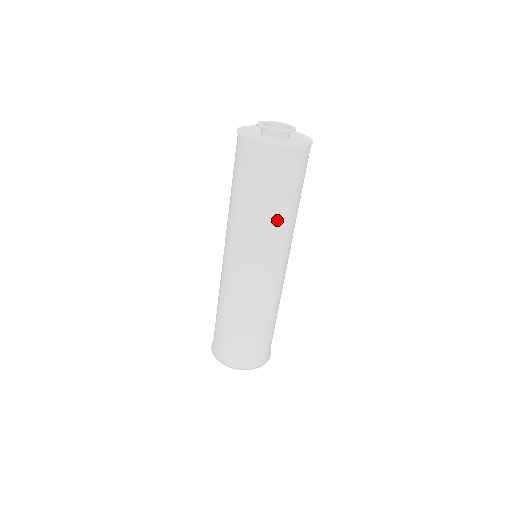
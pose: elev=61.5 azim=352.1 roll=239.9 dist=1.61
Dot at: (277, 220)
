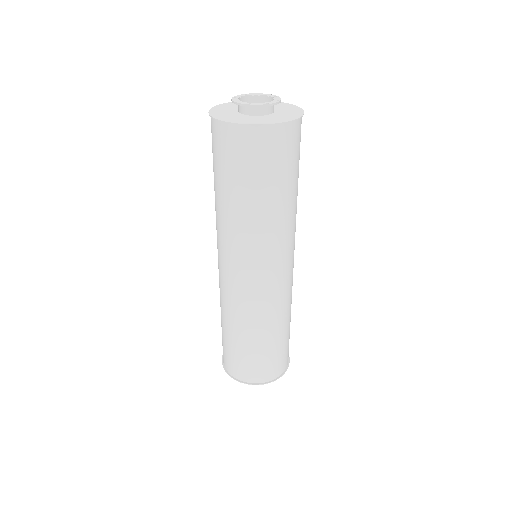
Dot at: (285, 211)
